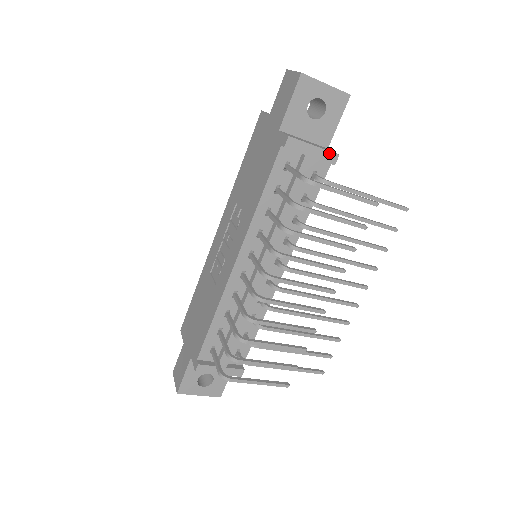
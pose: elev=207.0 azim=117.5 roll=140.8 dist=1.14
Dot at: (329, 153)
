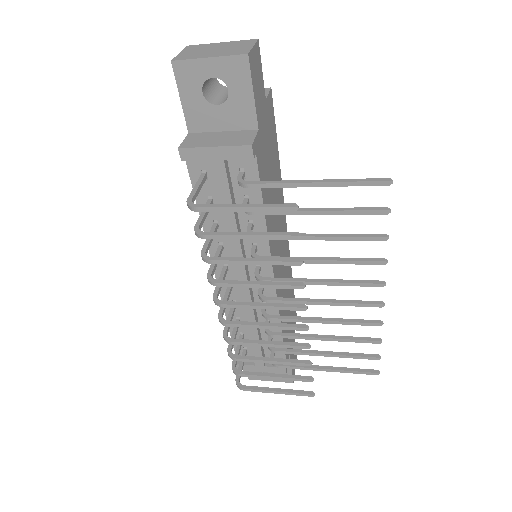
Dot at: (237, 148)
